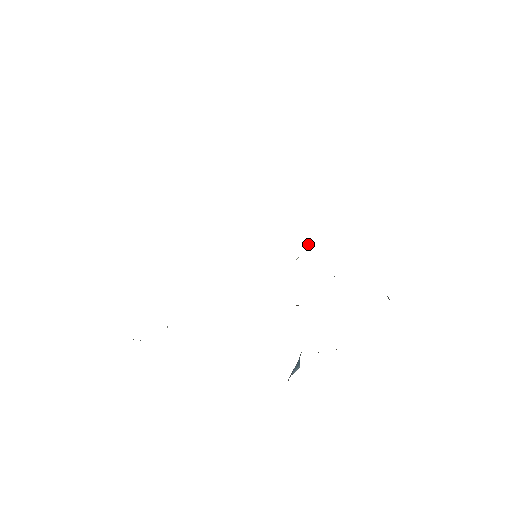
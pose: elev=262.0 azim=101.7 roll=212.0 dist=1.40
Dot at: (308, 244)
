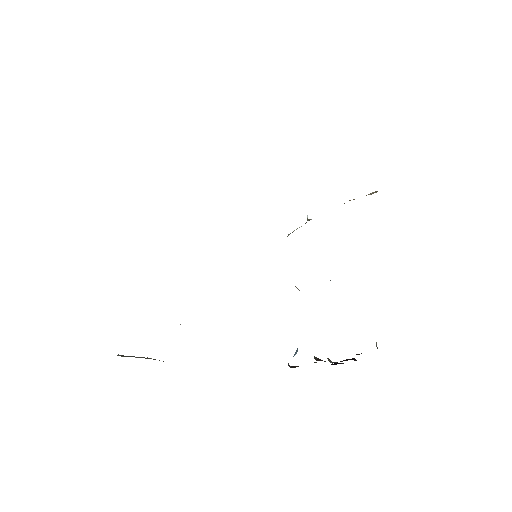
Dot at: (307, 218)
